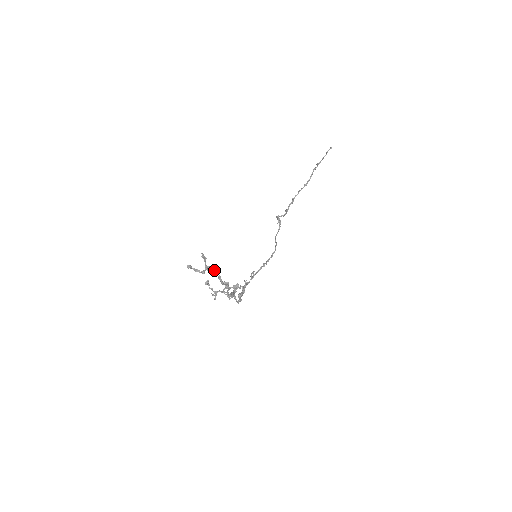
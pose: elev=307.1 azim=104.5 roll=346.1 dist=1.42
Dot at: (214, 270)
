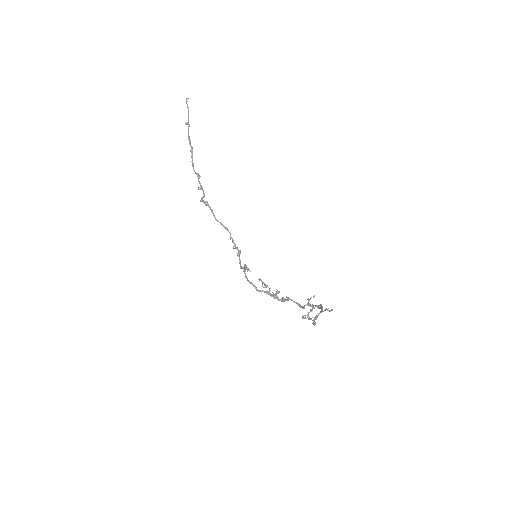
Dot at: (322, 308)
